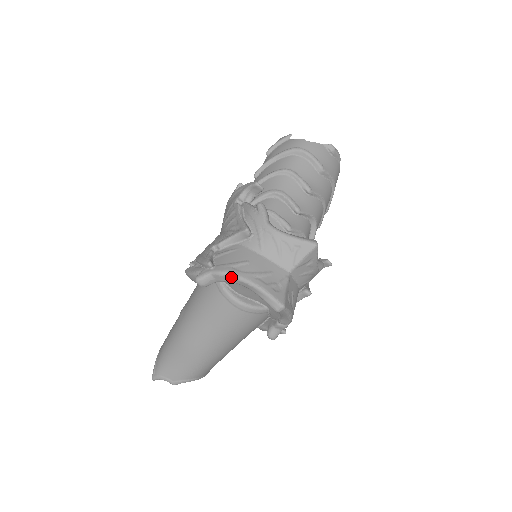
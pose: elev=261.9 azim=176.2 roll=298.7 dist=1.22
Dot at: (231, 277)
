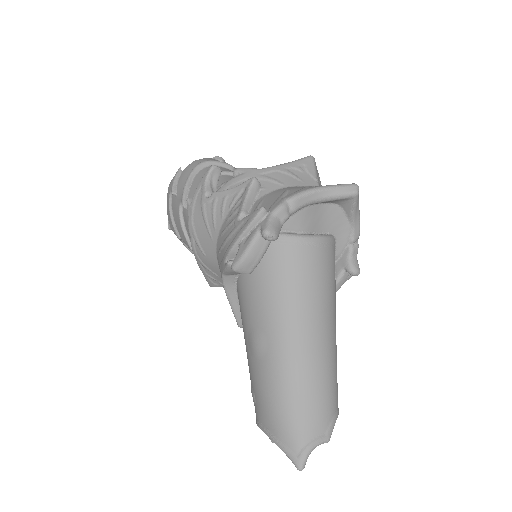
Dot at: (294, 199)
